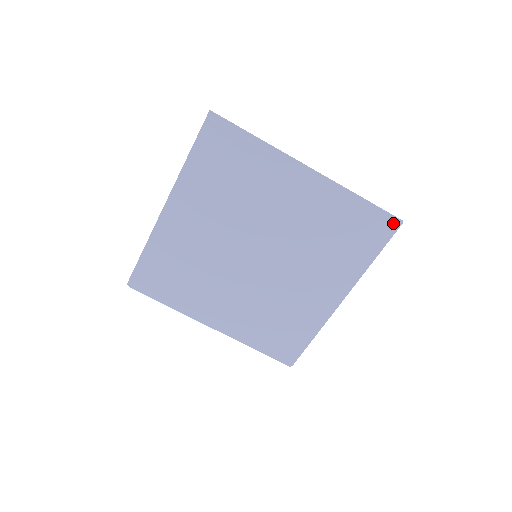
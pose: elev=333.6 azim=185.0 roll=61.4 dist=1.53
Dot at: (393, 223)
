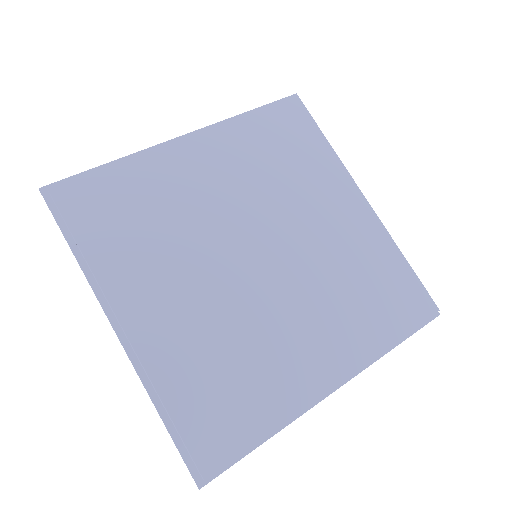
Dot at: occluded
